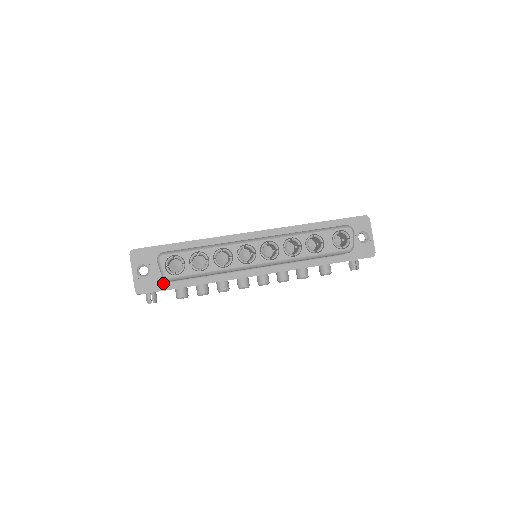
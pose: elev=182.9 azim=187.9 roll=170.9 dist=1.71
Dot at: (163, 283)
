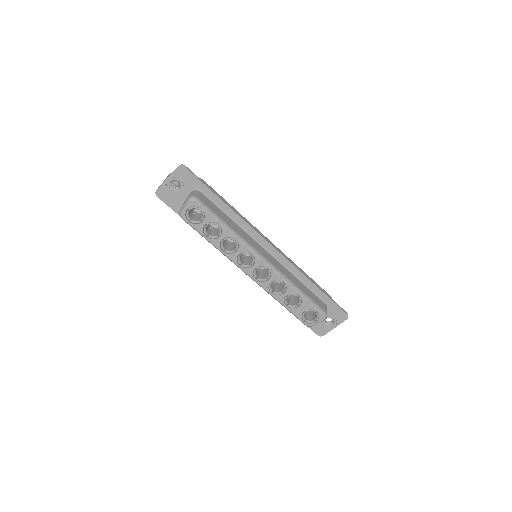
Dot at: (179, 207)
